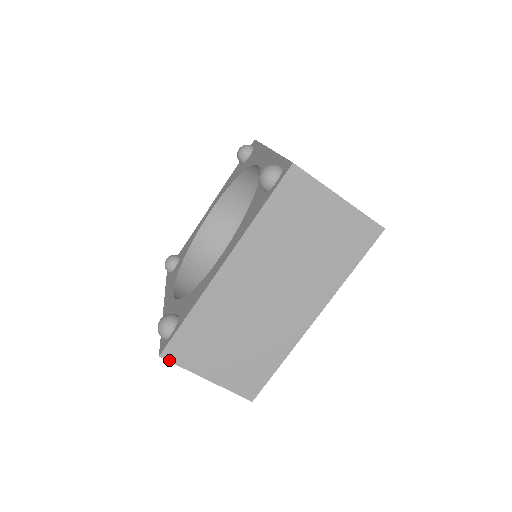
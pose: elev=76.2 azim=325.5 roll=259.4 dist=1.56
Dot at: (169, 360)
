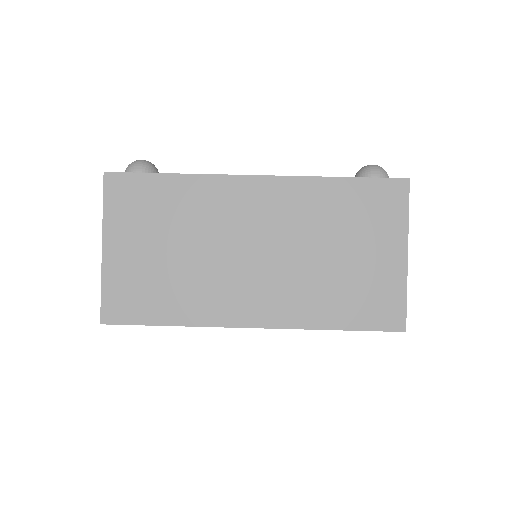
Dot at: (105, 186)
